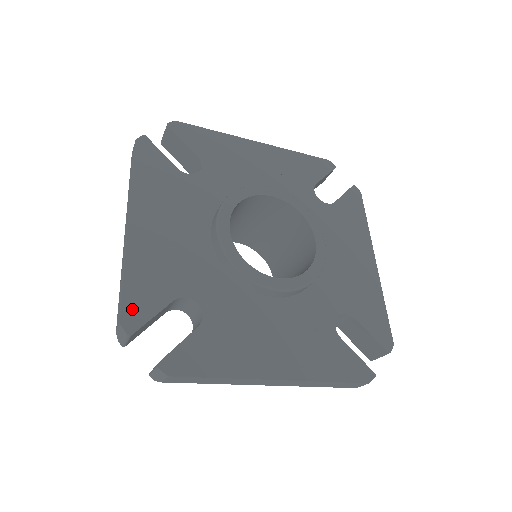
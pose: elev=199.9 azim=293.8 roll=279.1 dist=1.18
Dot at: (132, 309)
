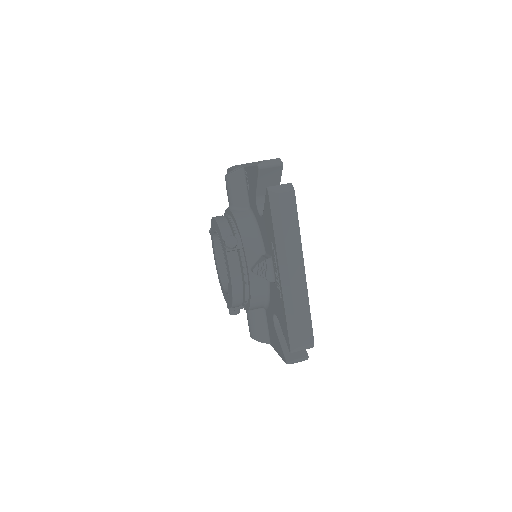
Dot at: occluded
